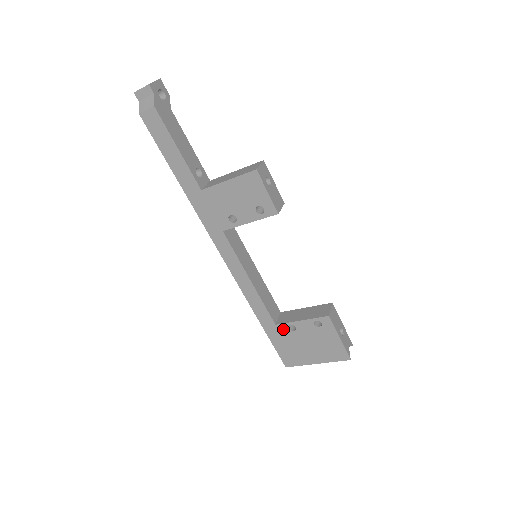
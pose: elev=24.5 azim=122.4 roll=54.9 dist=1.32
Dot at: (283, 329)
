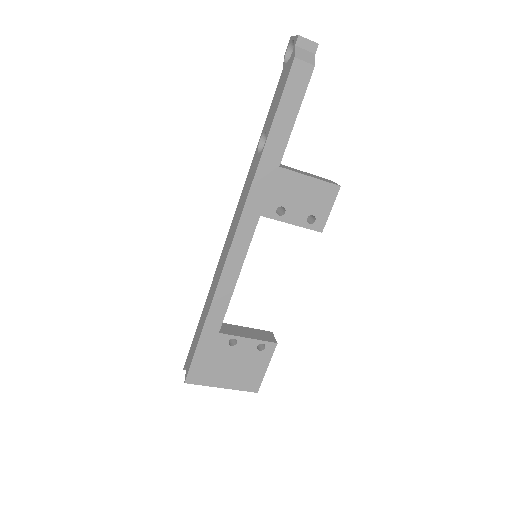
Dot at: (222, 340)
